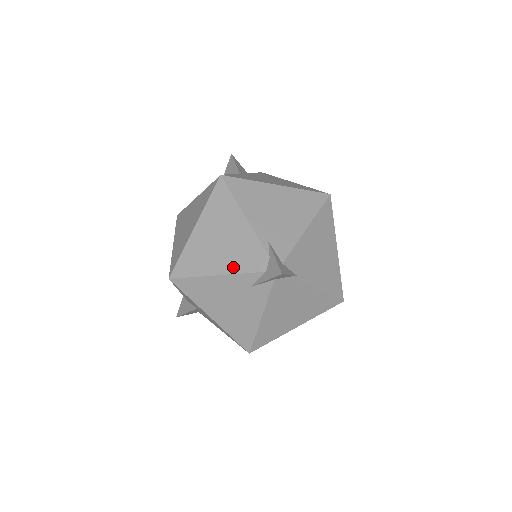
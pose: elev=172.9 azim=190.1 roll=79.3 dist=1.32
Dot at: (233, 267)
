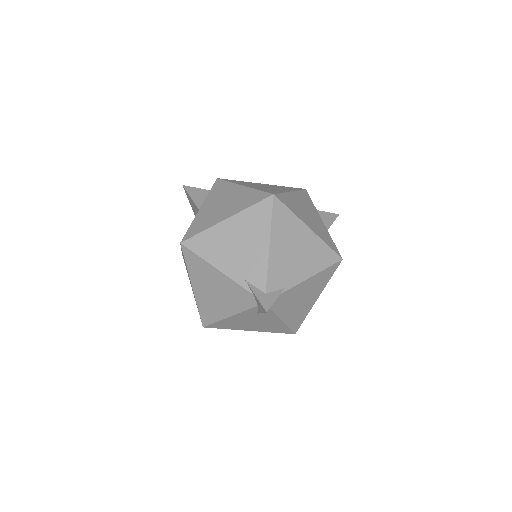
Dot at: (235, 308)
